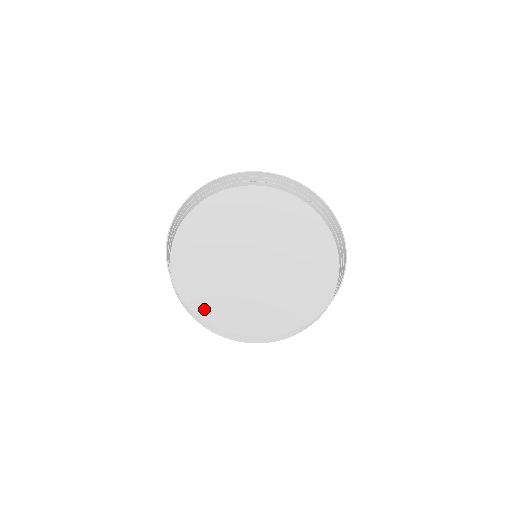
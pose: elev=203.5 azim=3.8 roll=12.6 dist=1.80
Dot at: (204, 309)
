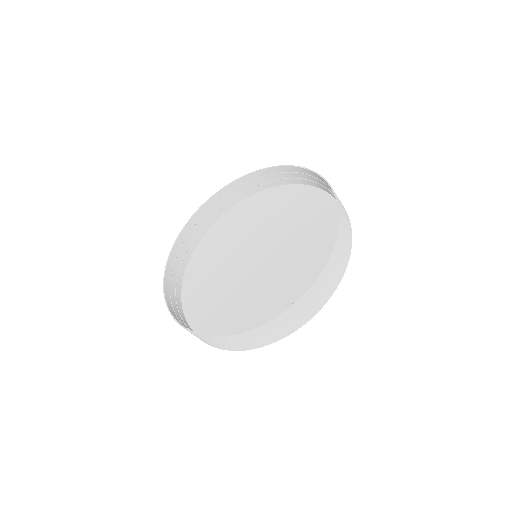
Dot at: (203, 321)
